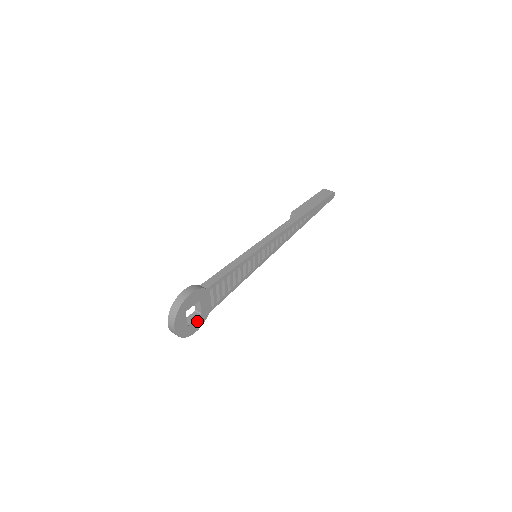
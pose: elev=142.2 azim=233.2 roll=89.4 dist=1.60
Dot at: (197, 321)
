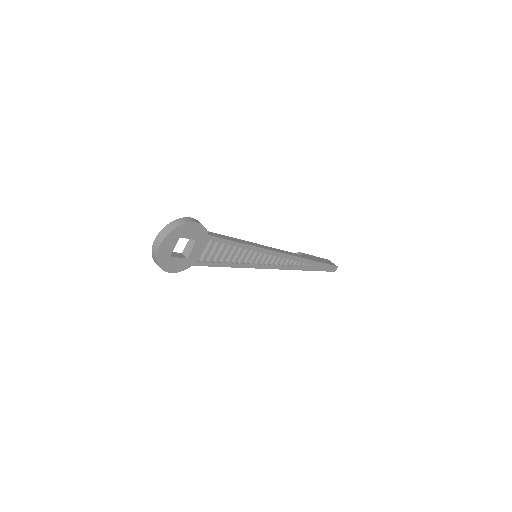
Dot at: (179, 262)
